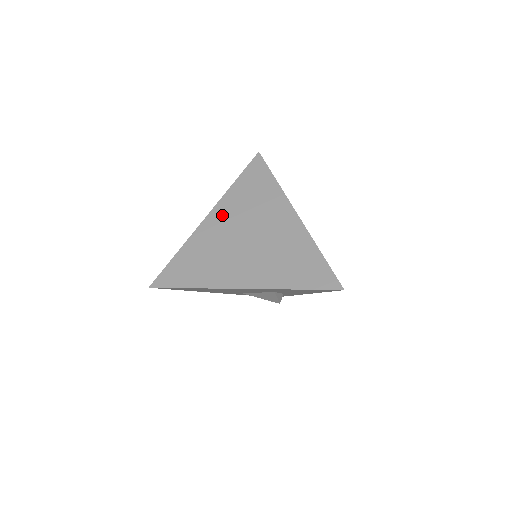
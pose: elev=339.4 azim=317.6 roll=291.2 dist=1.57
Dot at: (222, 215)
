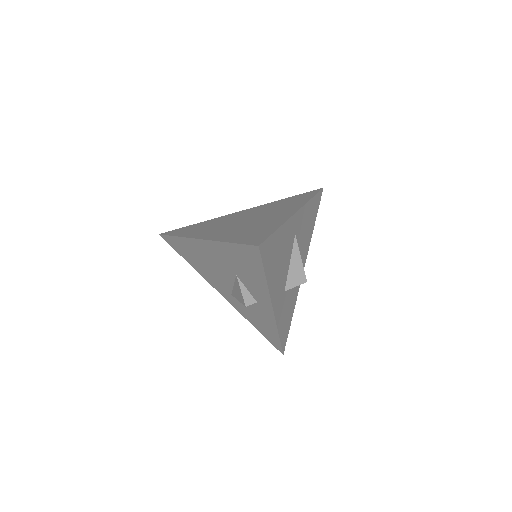
Dot at: (250, 210)
